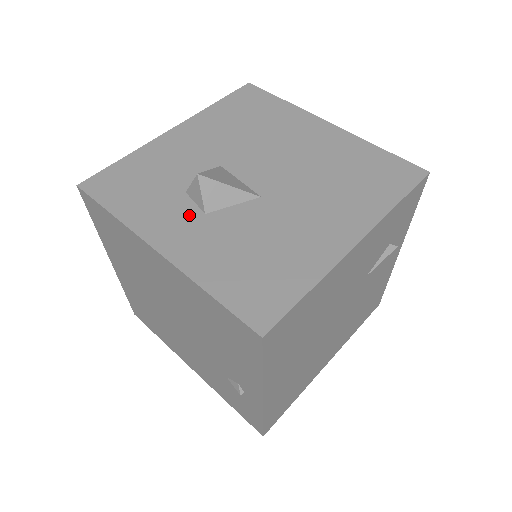
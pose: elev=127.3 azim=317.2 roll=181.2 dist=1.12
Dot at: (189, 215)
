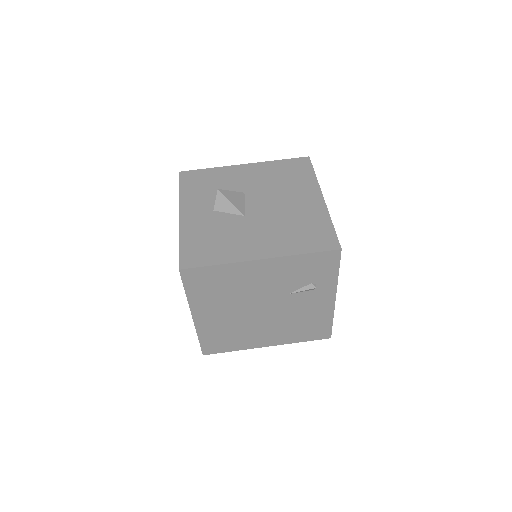
Dot at: (207, 207)
